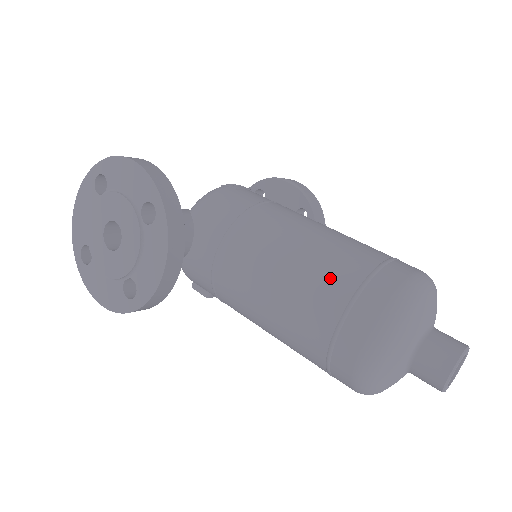
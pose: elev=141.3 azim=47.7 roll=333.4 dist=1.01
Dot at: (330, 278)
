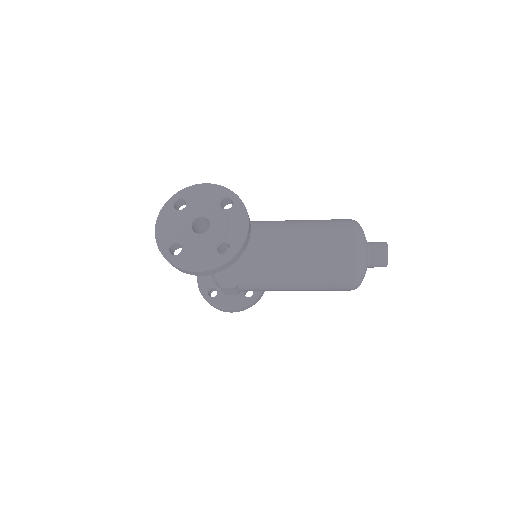
Dot at: (319, 225)
